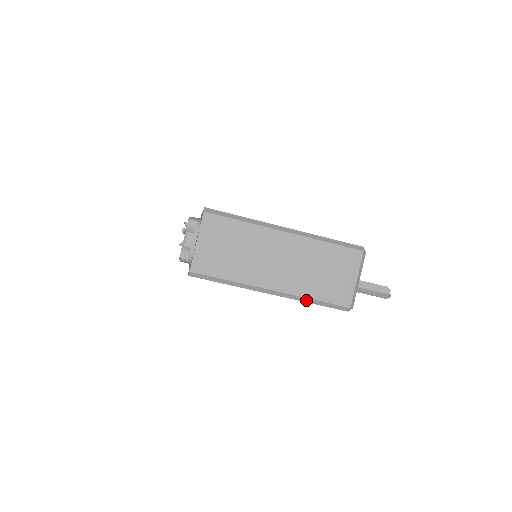
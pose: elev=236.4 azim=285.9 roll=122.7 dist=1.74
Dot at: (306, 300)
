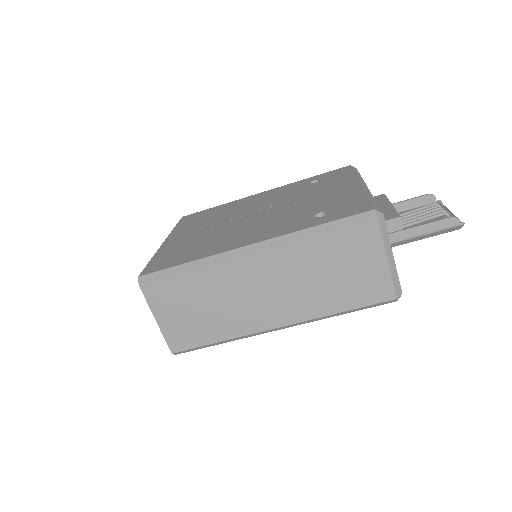
Dot at: (330, 316)
